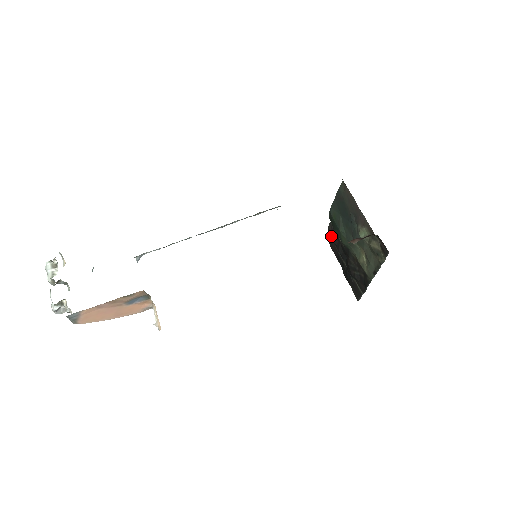
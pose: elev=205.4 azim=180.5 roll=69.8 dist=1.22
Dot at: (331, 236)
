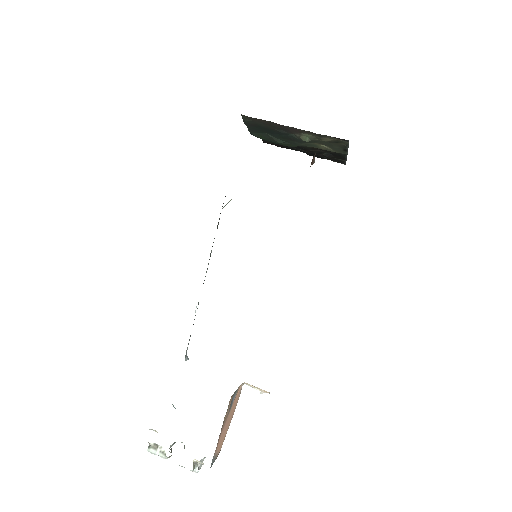
Dot at: occluded
